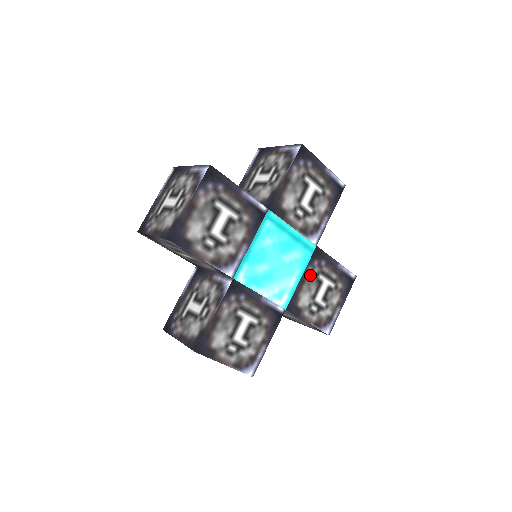
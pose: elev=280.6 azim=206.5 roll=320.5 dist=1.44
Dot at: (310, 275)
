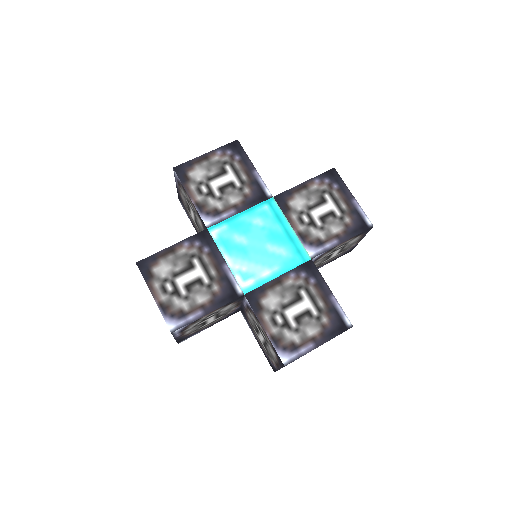
Dot at: (290, 282)
